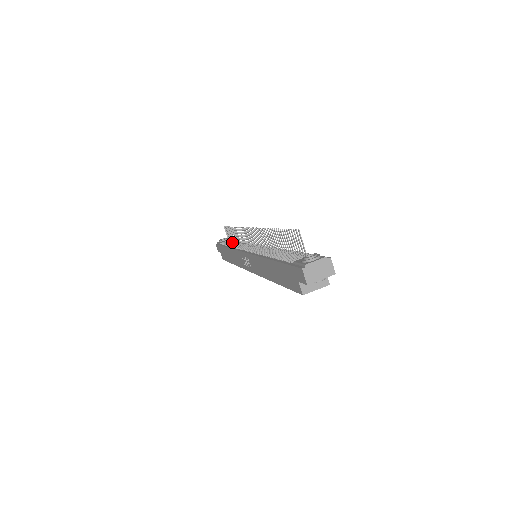
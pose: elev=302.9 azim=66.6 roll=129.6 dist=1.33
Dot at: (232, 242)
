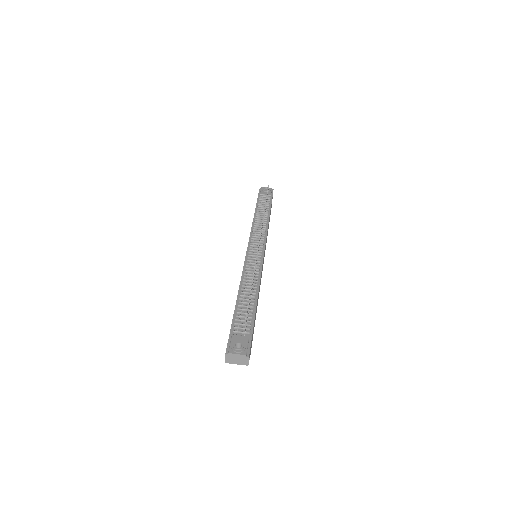
Dot at: (263, 208)
